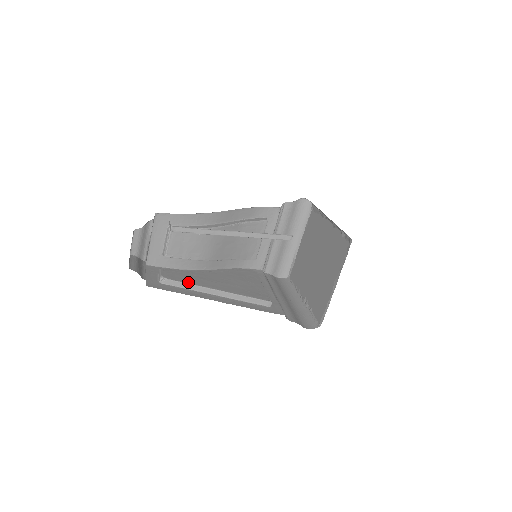
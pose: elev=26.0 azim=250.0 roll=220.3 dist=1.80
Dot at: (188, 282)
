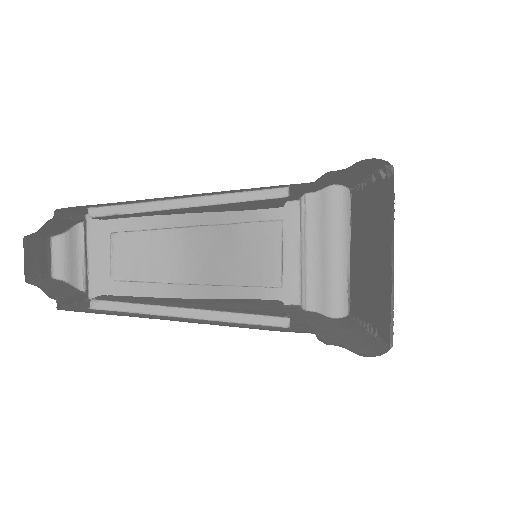
Dot at: (136, 302)
